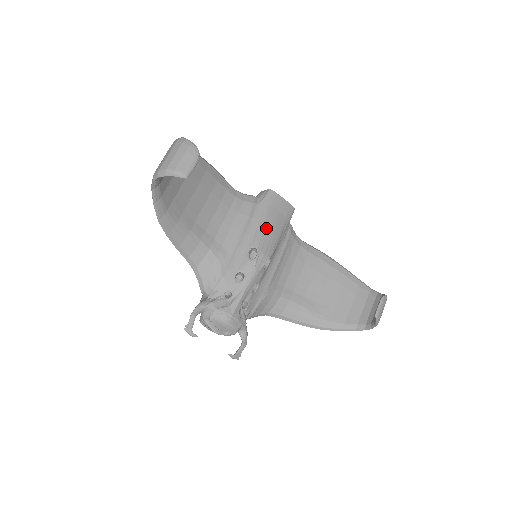
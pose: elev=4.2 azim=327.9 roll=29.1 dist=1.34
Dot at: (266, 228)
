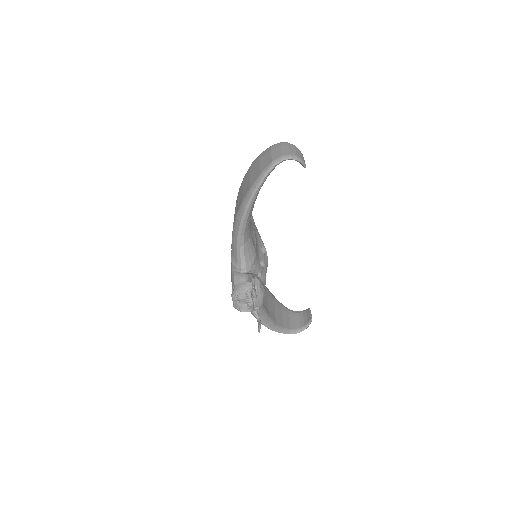
Dot at: occluded
